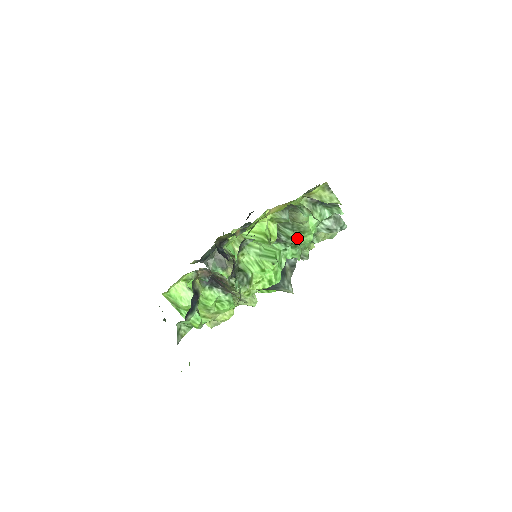
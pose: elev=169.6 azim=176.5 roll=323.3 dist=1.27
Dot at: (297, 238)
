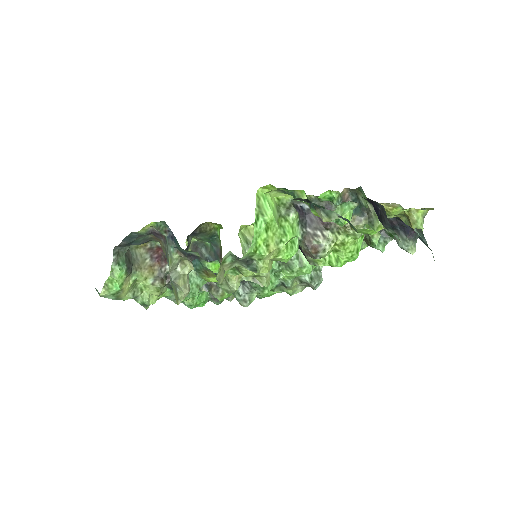
Dot at: occluded
